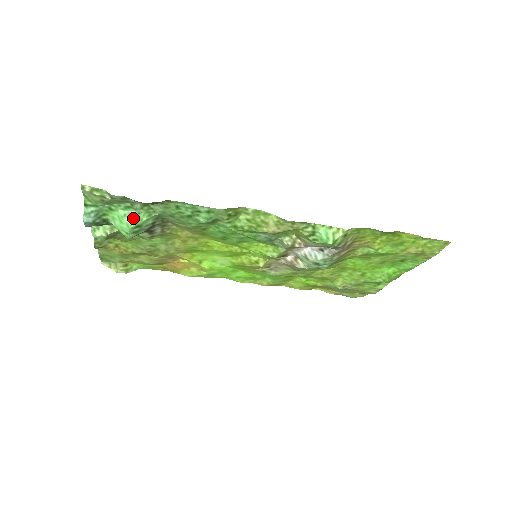
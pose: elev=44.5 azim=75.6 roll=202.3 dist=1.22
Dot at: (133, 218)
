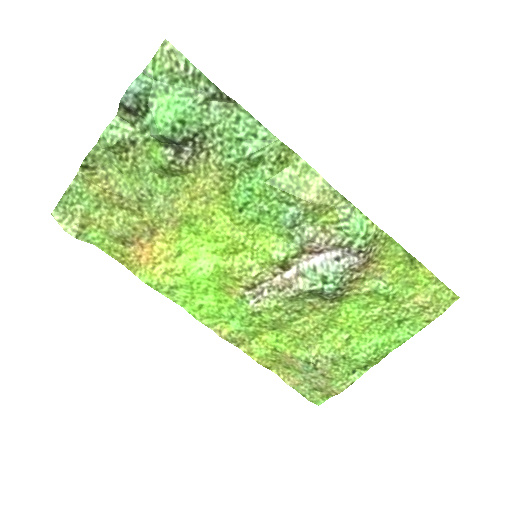
Dot at: (186, 108)
